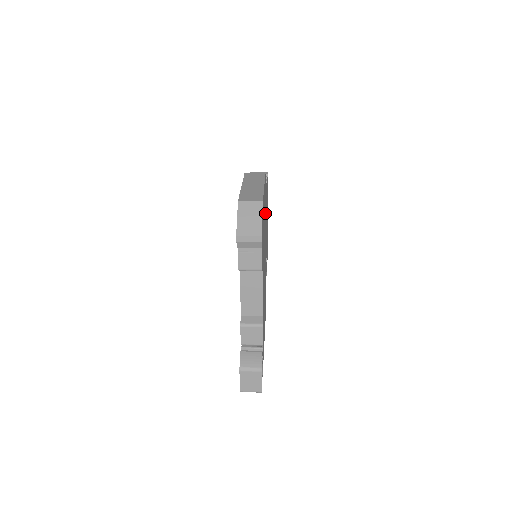
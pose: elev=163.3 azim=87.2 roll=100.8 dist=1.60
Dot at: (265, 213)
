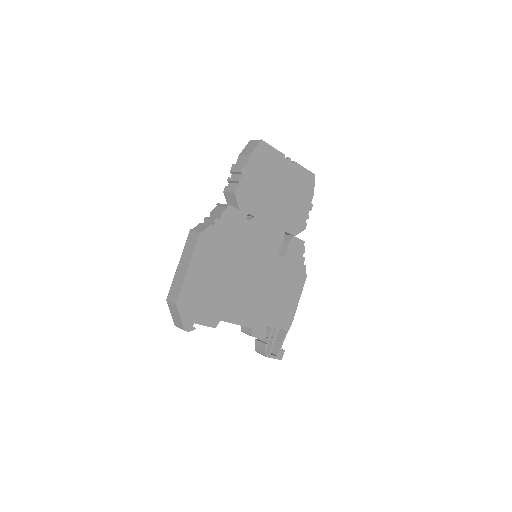
Dot at: (228, 247)
